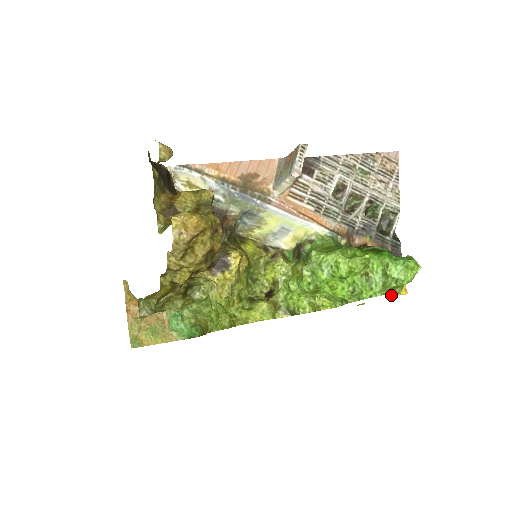
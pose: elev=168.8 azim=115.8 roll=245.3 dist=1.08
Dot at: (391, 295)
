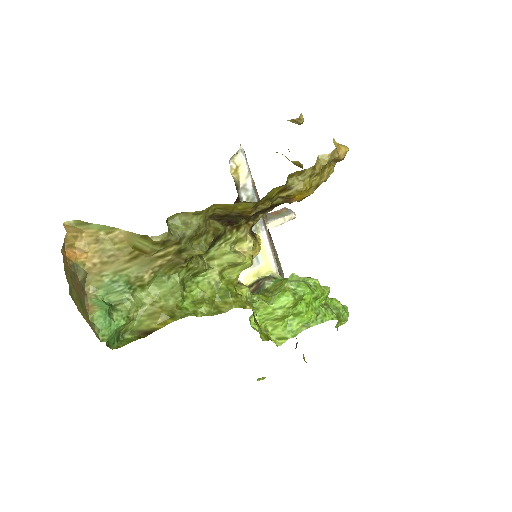
Dot at: occluded
